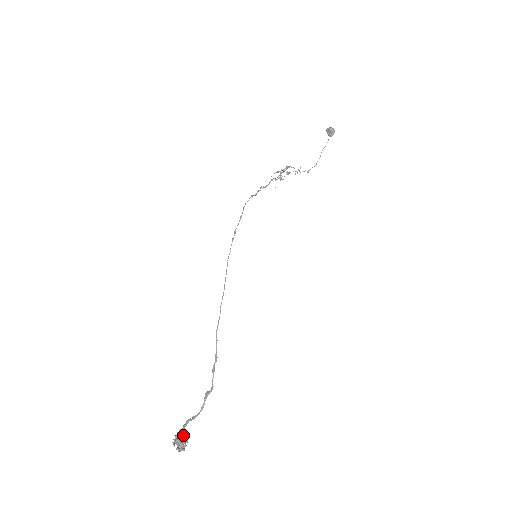
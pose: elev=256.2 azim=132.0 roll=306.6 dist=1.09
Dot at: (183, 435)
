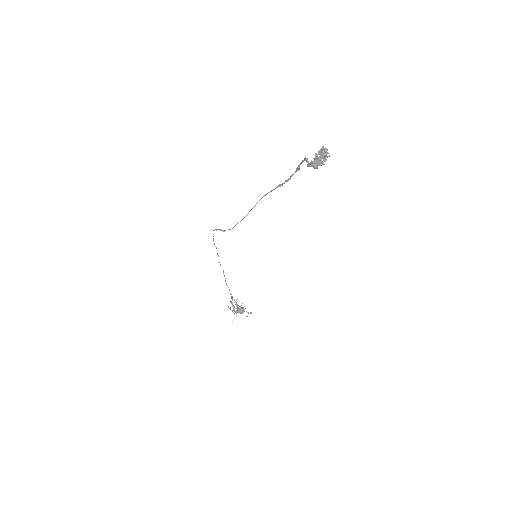
Dot at: (317, 162)
